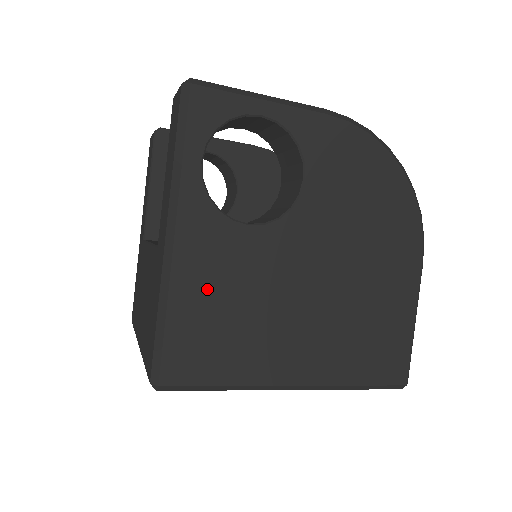
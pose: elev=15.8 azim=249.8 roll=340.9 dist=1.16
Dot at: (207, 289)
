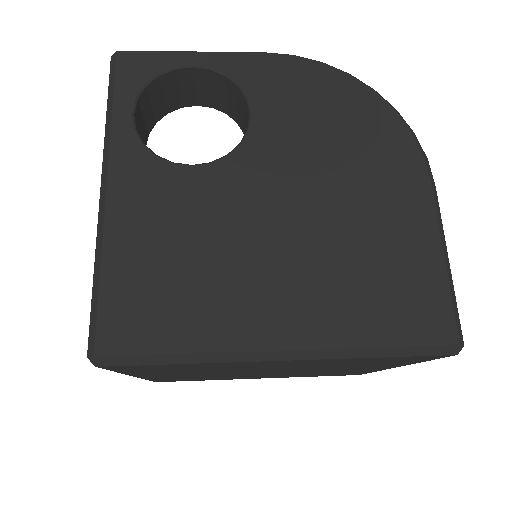
Dot at: (148, 237)
